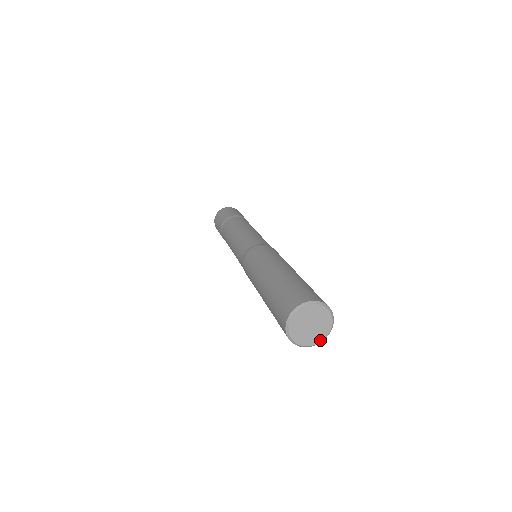
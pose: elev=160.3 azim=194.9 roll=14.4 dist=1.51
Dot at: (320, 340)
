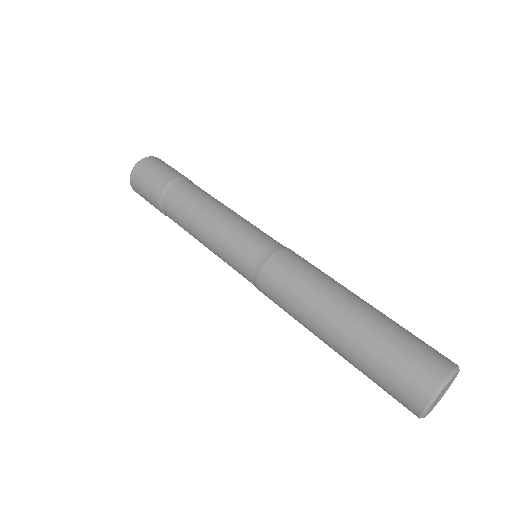
Dot at: (437, 402)
